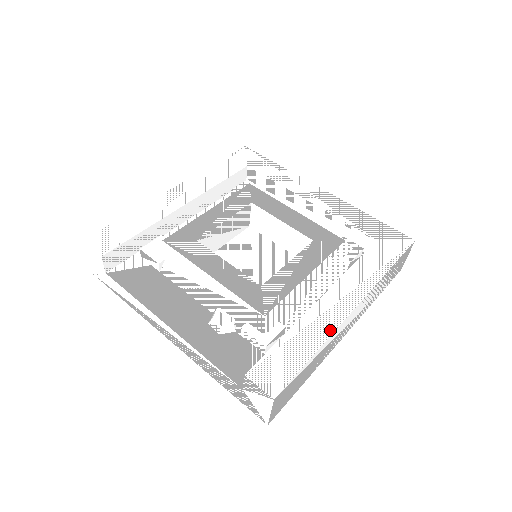
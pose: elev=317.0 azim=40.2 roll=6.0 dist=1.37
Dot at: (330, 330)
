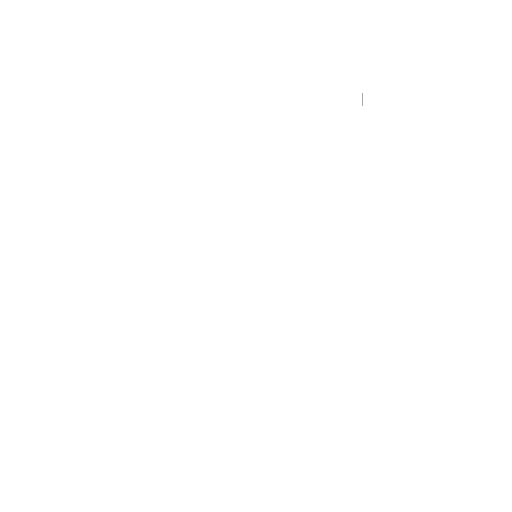
Dot at: occluded
